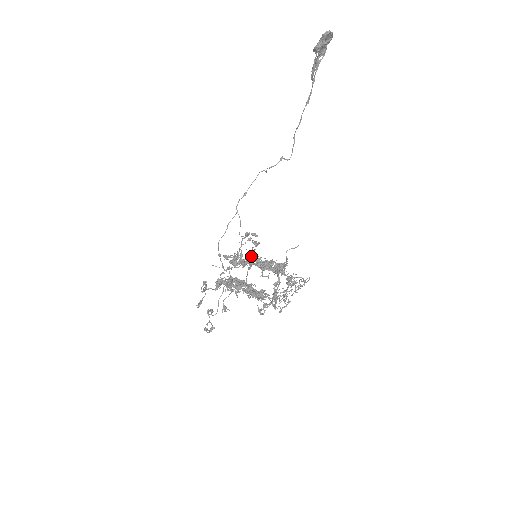
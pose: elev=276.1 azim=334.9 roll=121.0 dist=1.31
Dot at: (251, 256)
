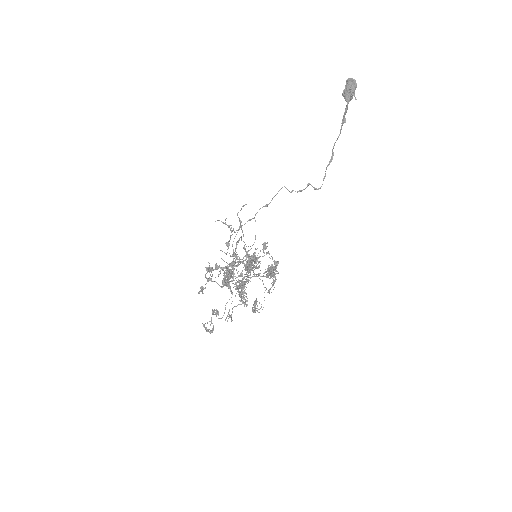
Dot at: (270, 275)
